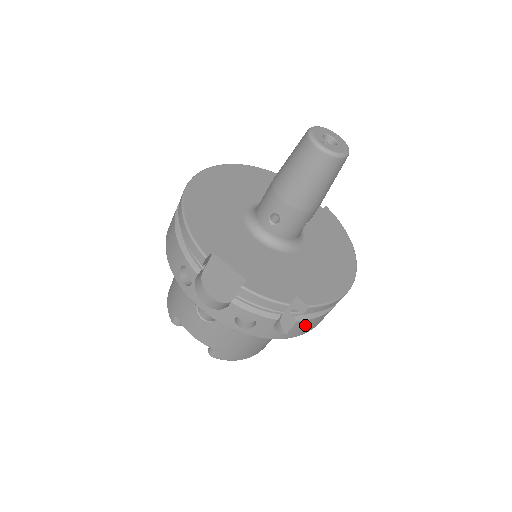
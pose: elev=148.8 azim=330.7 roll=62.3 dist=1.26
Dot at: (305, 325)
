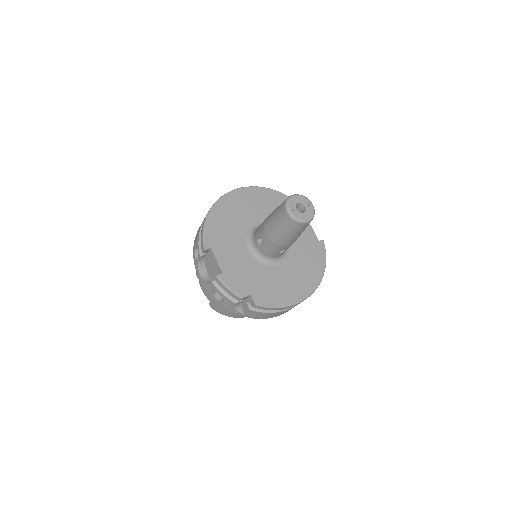
Dot at: (257, 314)
